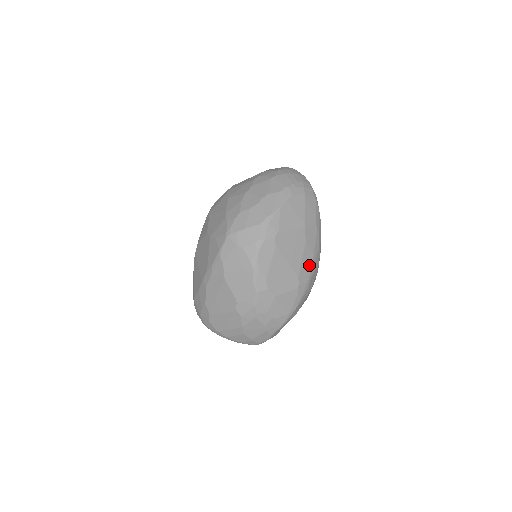
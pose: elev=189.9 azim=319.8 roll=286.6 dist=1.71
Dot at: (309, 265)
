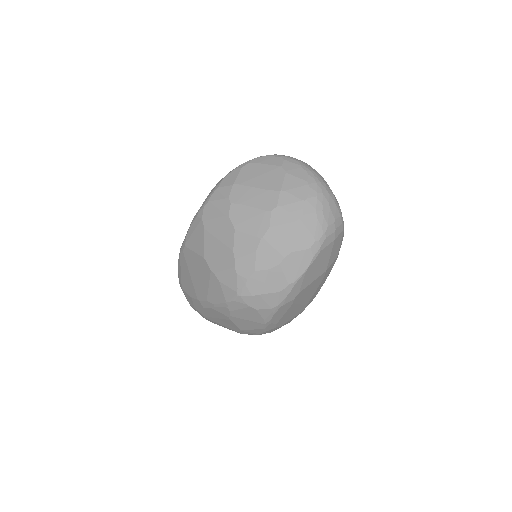
Dot at: (319, 289)
